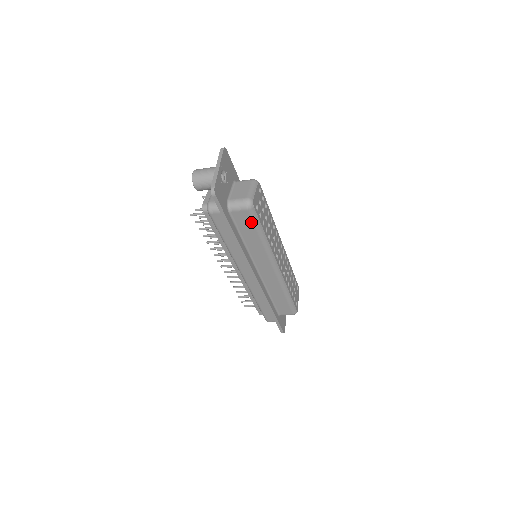
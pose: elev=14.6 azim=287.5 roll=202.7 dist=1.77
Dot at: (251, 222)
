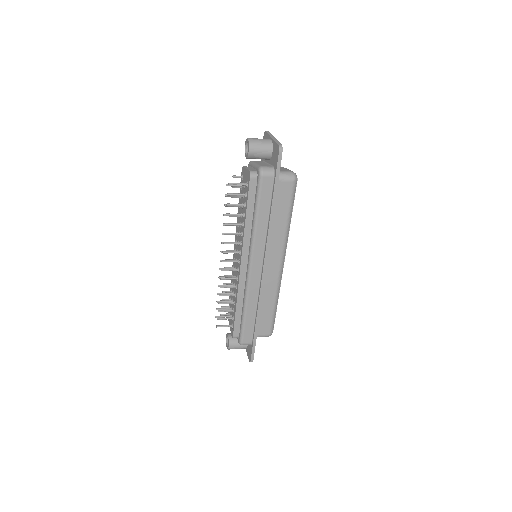
Dot at: (289, 197)
